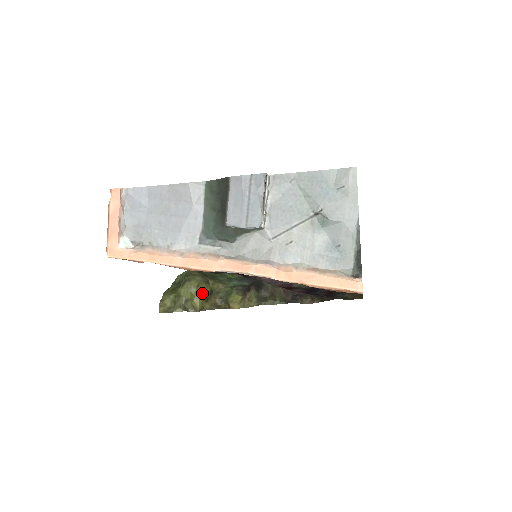
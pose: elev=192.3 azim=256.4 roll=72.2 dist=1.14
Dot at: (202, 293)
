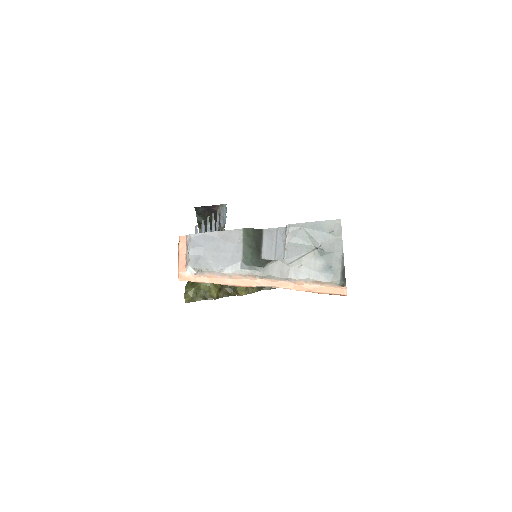
Dot at: (216, 285)
